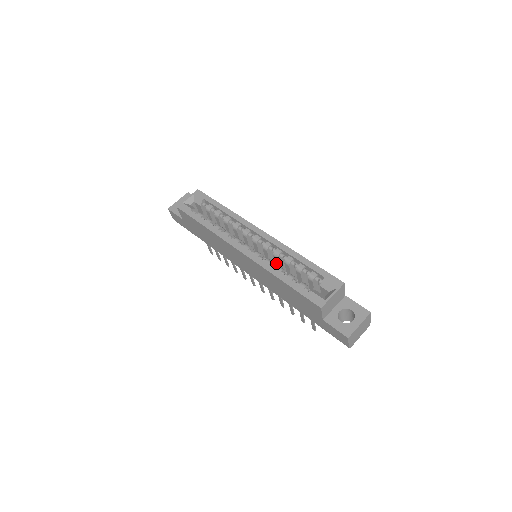
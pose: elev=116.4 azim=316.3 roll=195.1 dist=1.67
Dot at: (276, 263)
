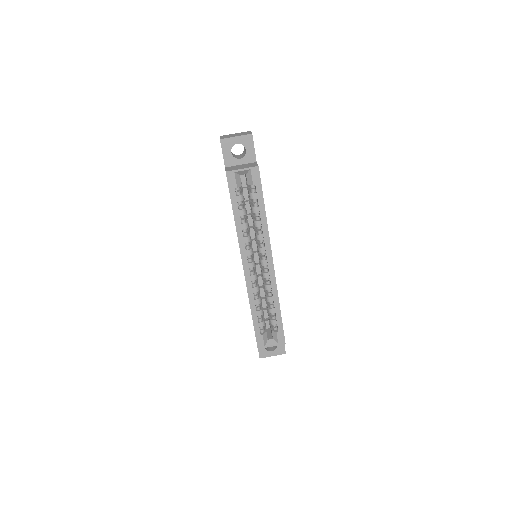
Dot at: (263, 281)
